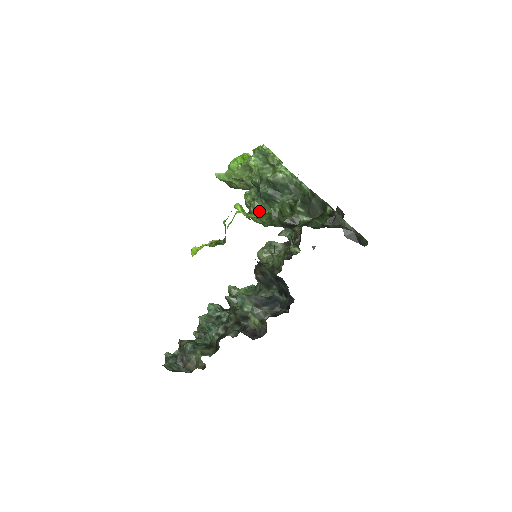
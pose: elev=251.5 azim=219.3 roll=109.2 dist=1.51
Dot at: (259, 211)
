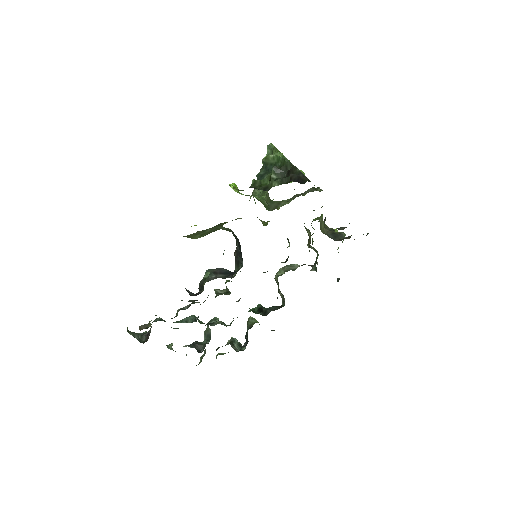
Dot at: (254, 195)
